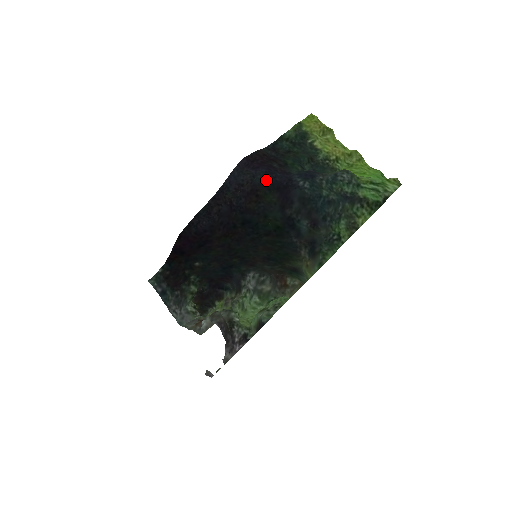
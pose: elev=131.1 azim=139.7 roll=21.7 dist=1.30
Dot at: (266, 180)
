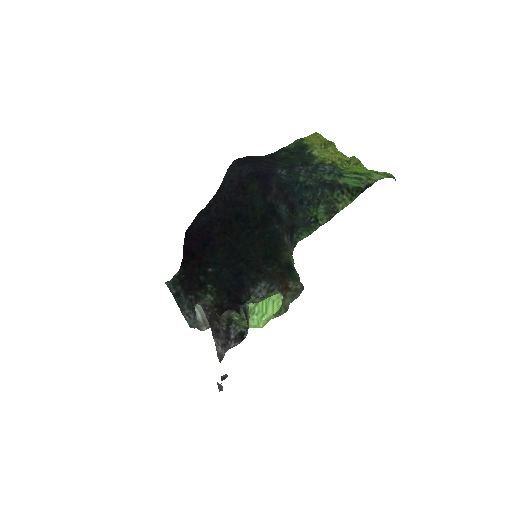
Dot at: (249, 172)
